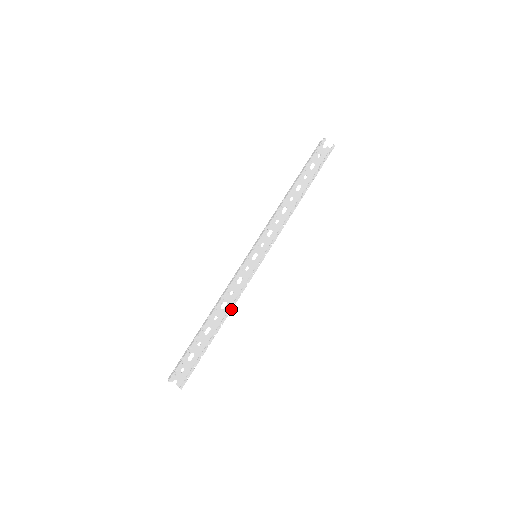
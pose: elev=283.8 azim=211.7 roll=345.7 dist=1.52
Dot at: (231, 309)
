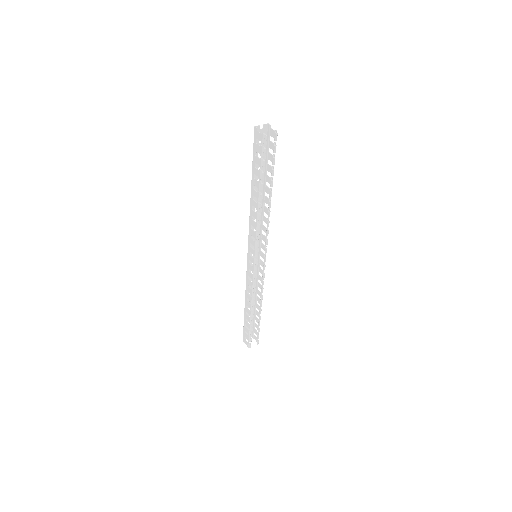
Dot at: (262, 298)
